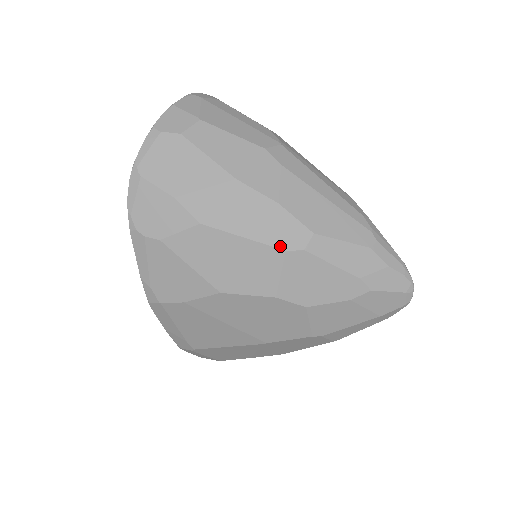
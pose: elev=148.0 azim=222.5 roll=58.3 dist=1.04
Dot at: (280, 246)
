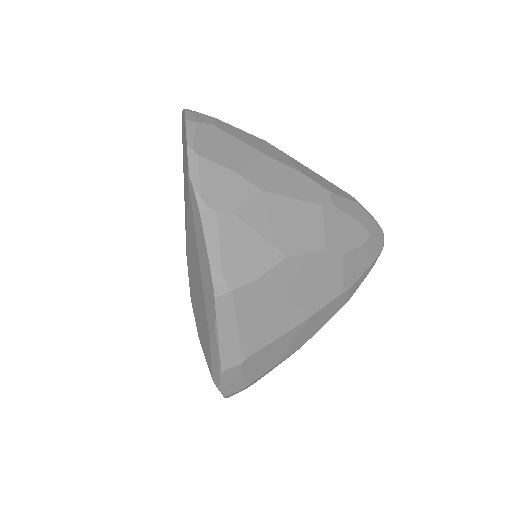
Dot at: (318, 202)
